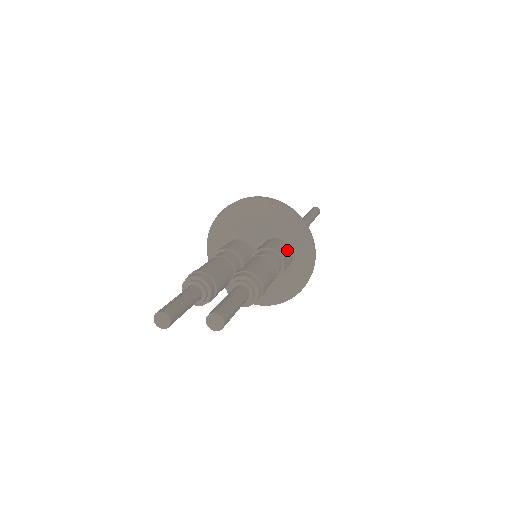
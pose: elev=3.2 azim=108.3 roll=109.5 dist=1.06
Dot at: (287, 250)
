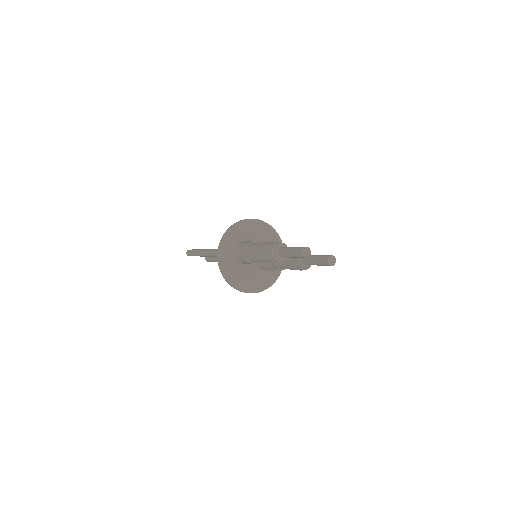
Dot at: occluded
